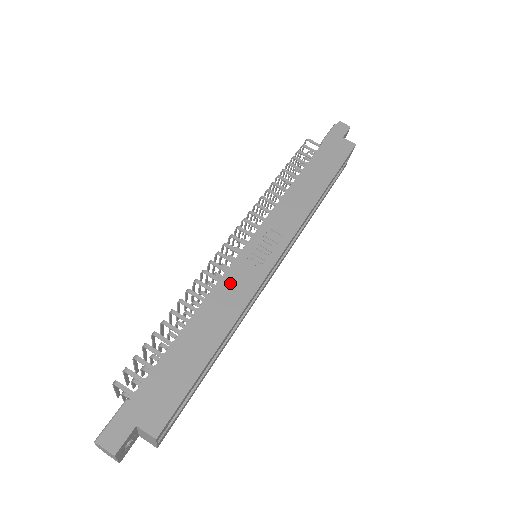
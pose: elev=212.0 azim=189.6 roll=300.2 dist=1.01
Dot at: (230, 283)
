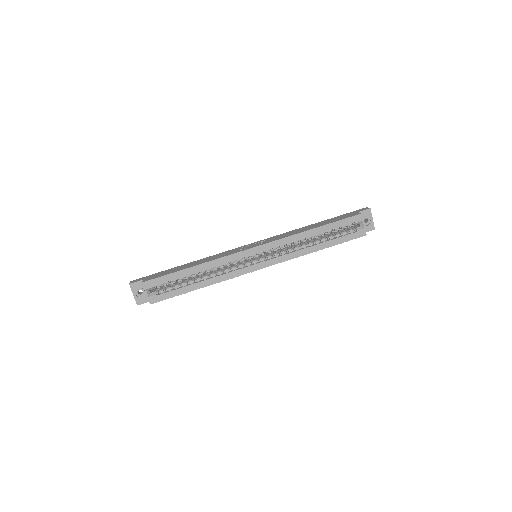
Dot at: (223, 253)
